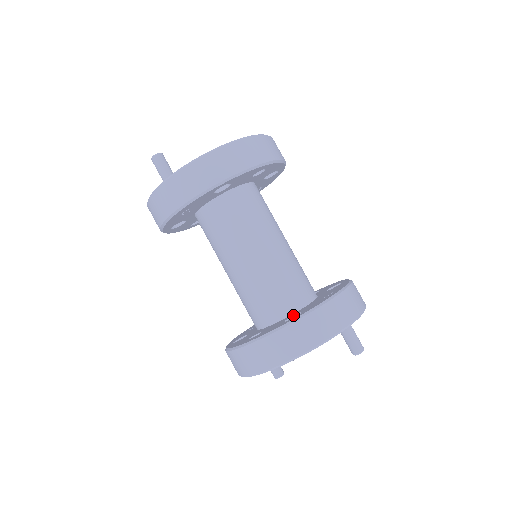
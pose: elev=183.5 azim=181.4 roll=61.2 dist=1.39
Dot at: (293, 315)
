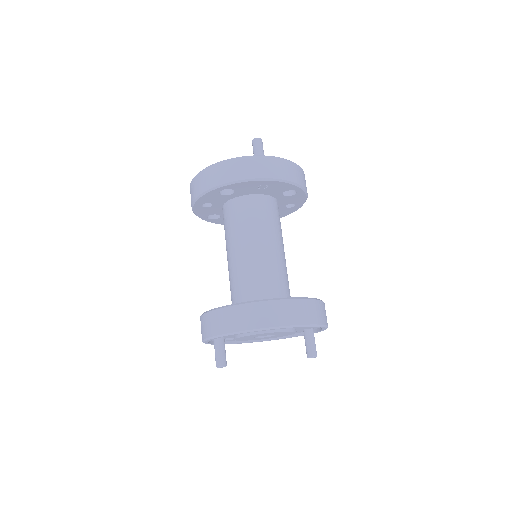
Dot at: occluded
